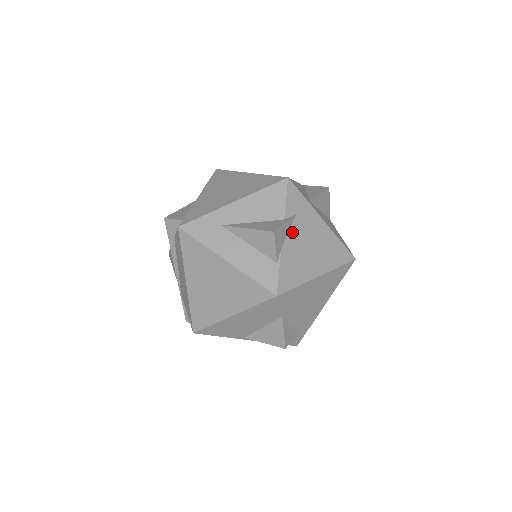
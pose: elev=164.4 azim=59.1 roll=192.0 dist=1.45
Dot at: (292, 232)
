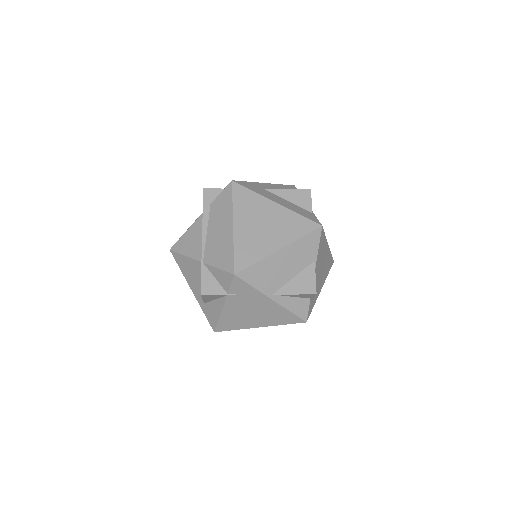
Dot at: occluded
